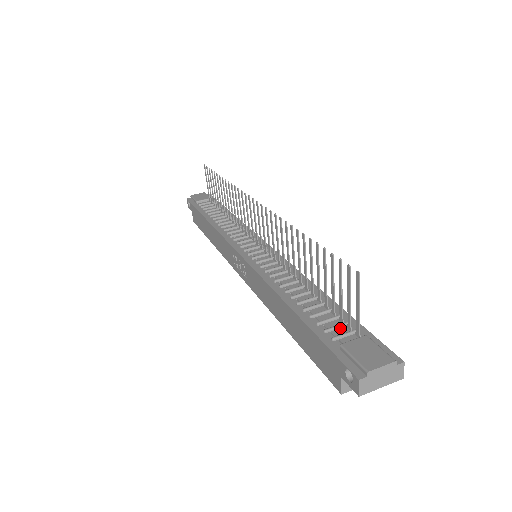
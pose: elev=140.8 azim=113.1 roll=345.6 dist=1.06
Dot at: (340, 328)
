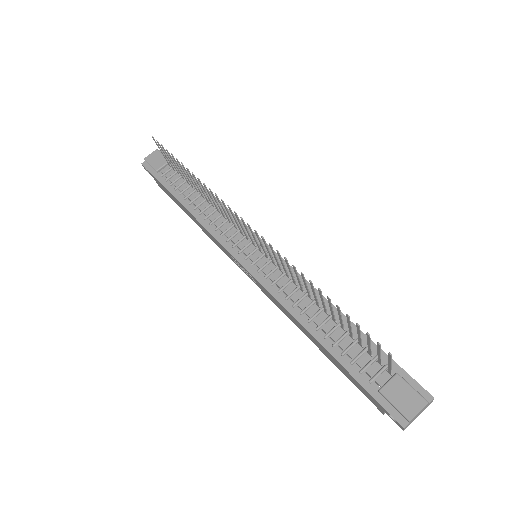
Dot at: (372, 364)
